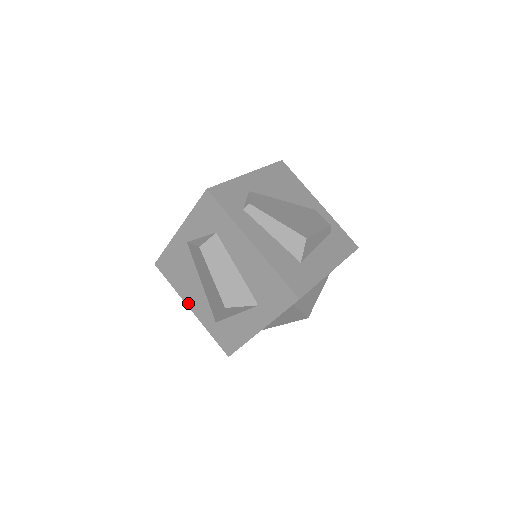
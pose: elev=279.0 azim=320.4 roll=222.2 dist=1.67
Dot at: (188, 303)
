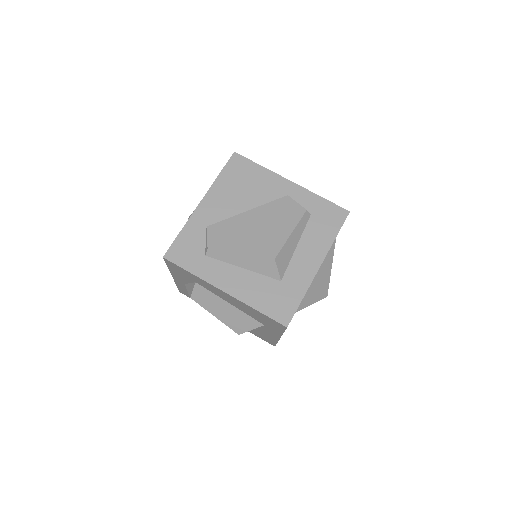
Dot at: occluded
